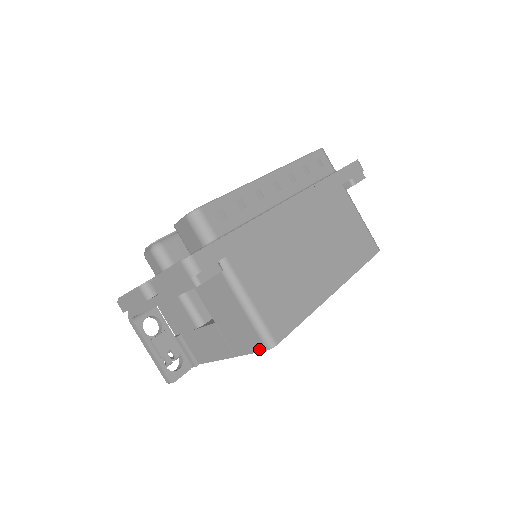
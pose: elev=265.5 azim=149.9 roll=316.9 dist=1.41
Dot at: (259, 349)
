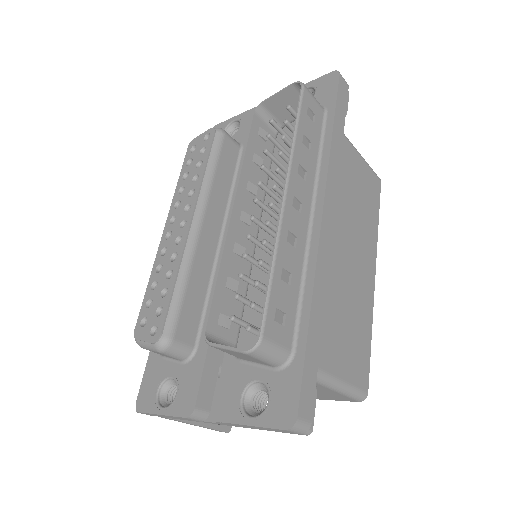
Dot at: occluded
